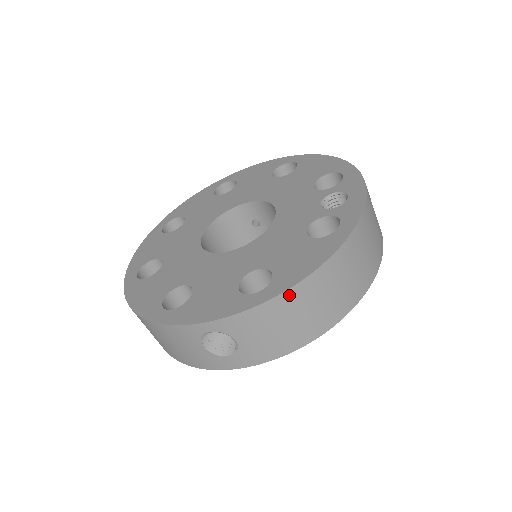
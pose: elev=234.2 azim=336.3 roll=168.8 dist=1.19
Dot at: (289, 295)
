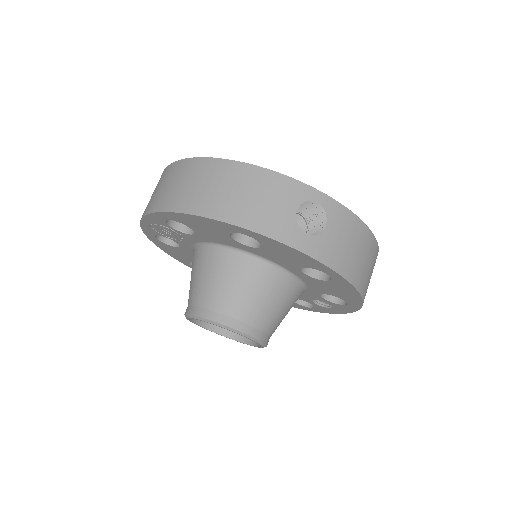
Dot at: (368, 233)
